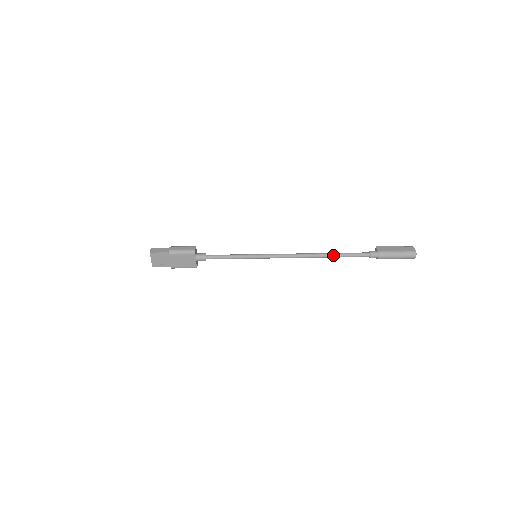
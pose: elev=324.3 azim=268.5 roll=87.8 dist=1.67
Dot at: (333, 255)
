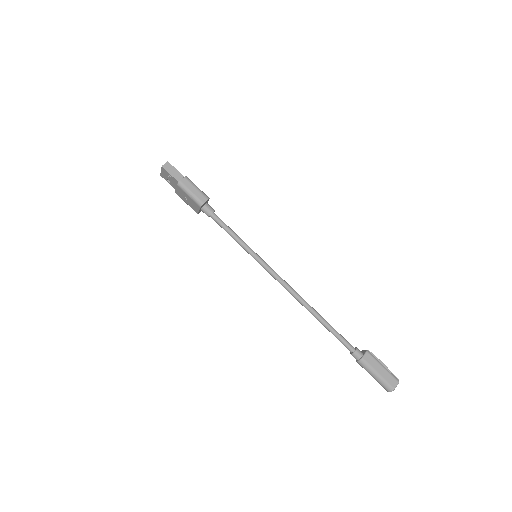
Dot at: (321, 322)
